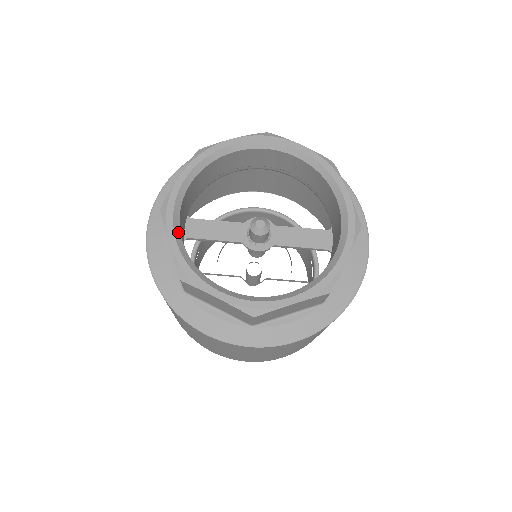
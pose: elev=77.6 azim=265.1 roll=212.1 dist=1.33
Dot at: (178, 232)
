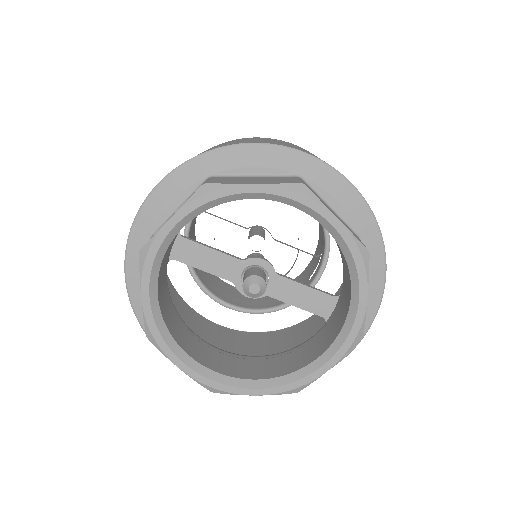
Dot at: (154, 285)
